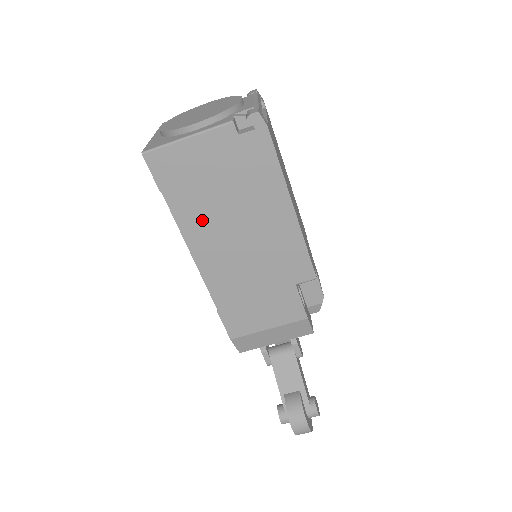
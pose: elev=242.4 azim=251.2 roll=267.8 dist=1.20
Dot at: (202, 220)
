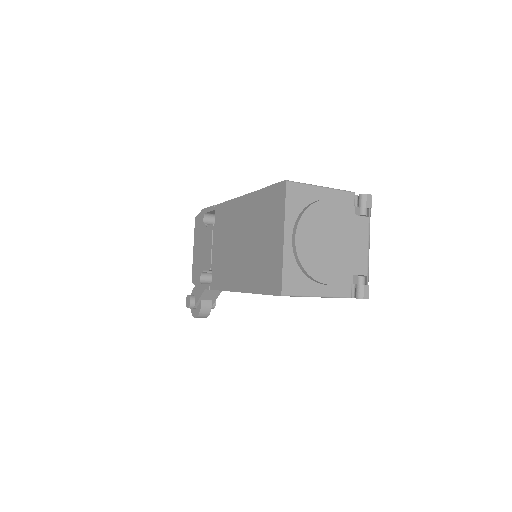
Dot at: occluded
